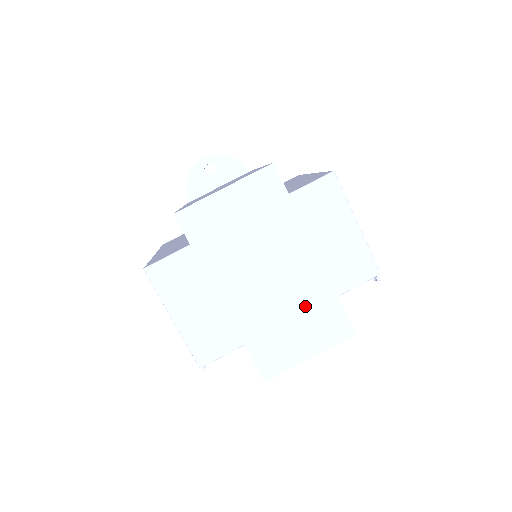
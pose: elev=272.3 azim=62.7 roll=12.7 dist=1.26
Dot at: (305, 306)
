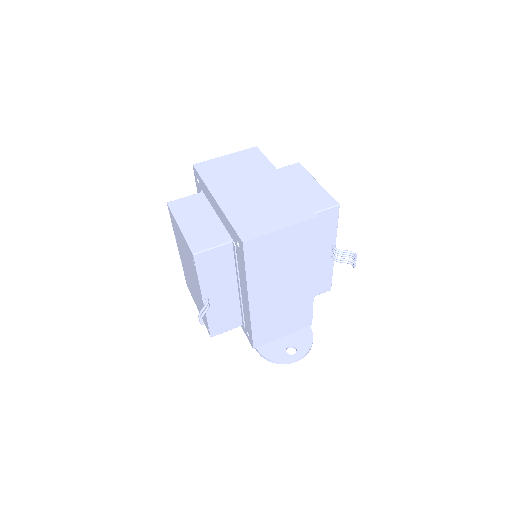
Dot at: (277, 202)
